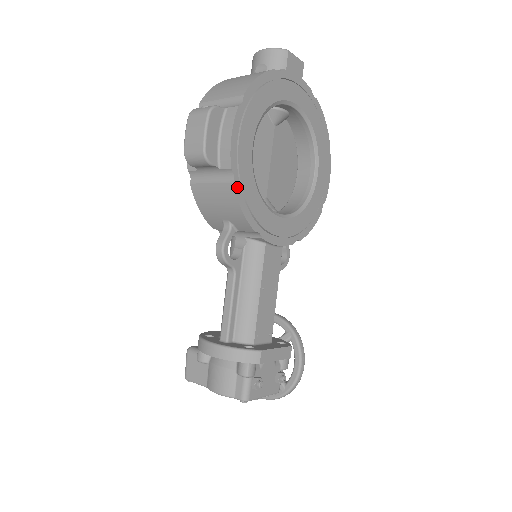
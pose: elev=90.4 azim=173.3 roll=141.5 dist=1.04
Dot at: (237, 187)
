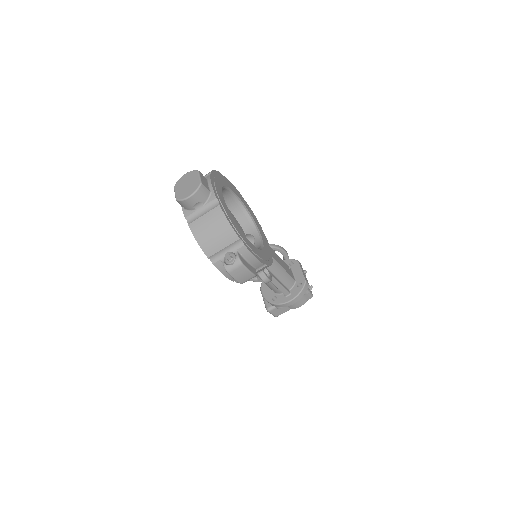
Dot at: (267, 264)
